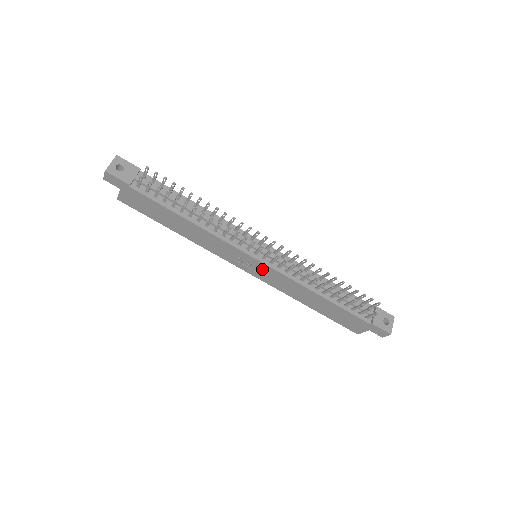
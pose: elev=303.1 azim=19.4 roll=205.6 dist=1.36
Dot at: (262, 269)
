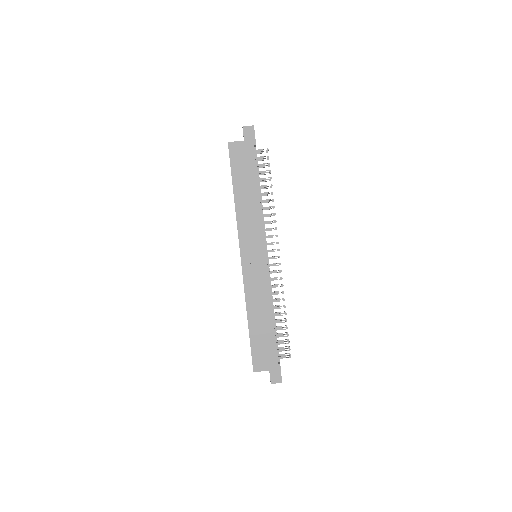
Dot at: (258, 264)
